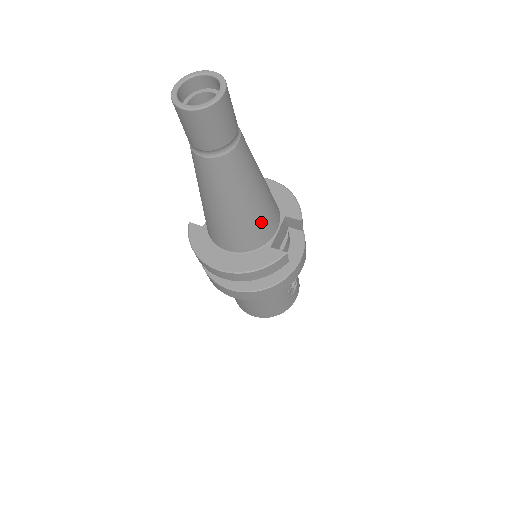
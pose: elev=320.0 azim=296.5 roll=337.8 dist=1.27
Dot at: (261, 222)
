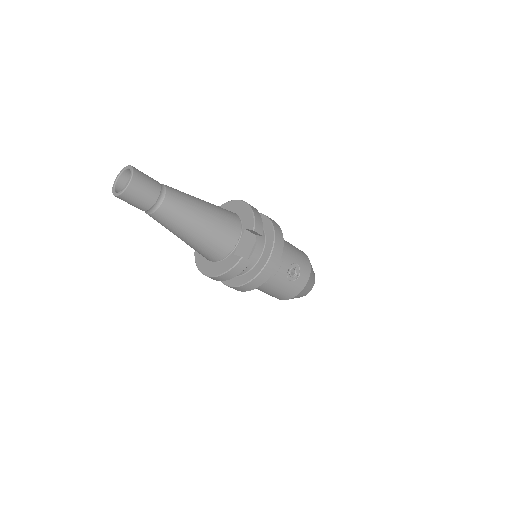
Dot at: (216, 240)
